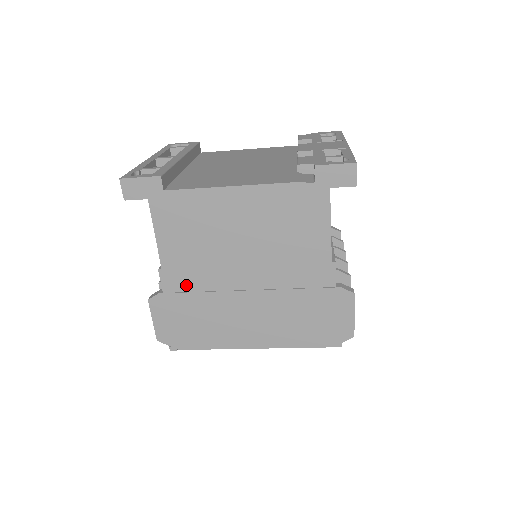
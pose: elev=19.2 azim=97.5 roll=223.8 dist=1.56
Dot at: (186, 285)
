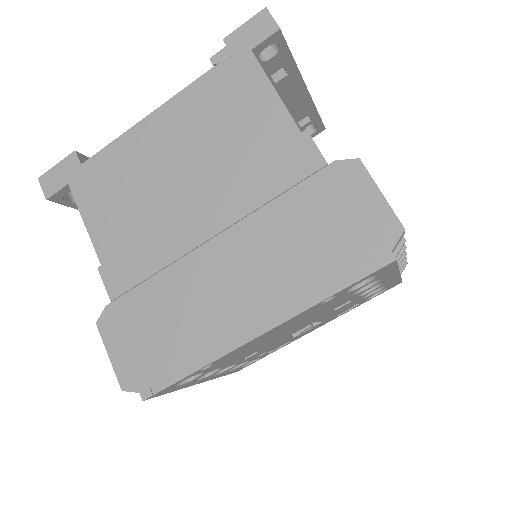
Dot at: (135, 274)
